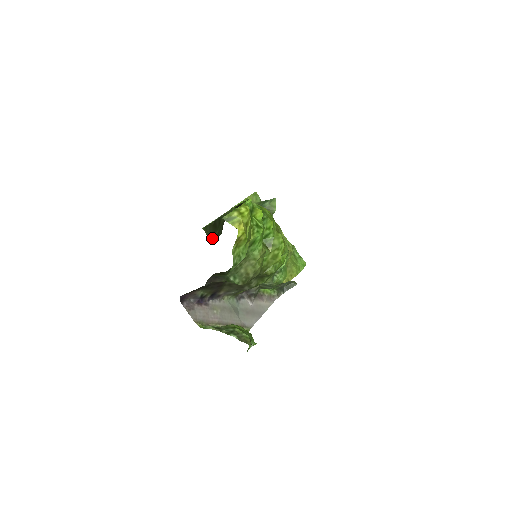
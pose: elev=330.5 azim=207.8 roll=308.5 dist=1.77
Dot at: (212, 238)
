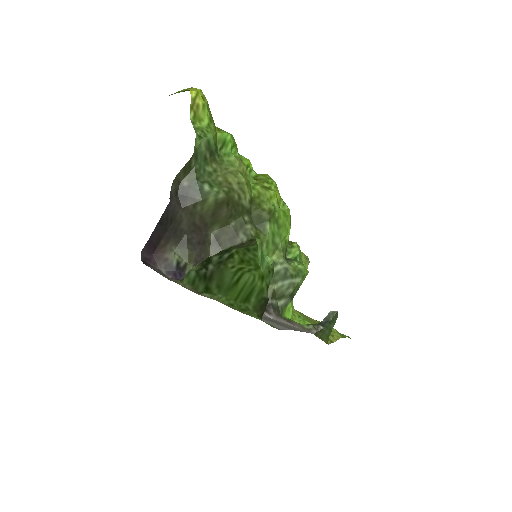
Dot at: occluded
